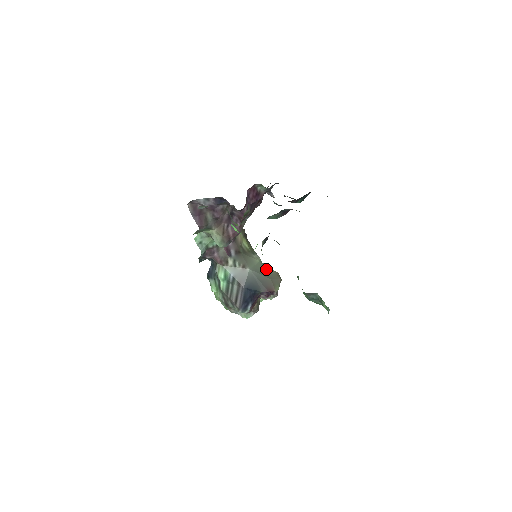
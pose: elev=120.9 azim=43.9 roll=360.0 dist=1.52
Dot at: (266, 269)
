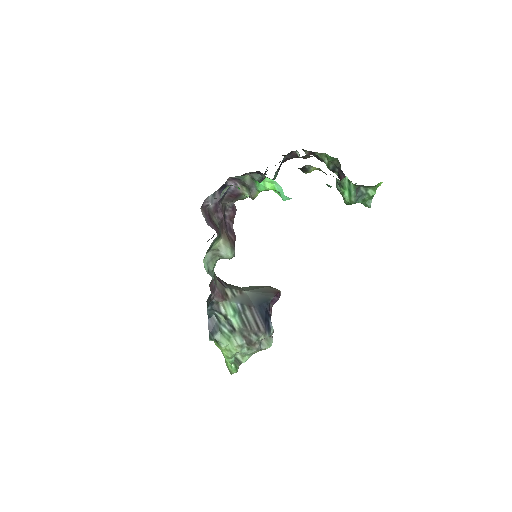
Dot at: (254, 287)
